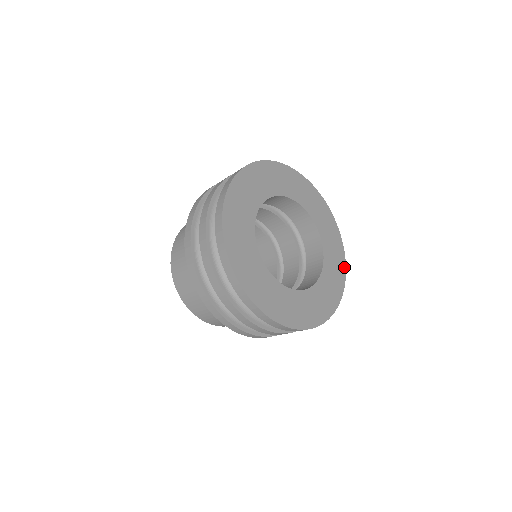
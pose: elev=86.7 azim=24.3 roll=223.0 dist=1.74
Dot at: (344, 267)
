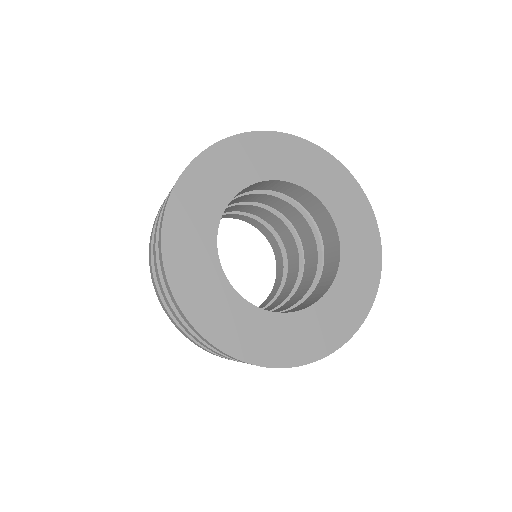
Dot at: (374, 224)
